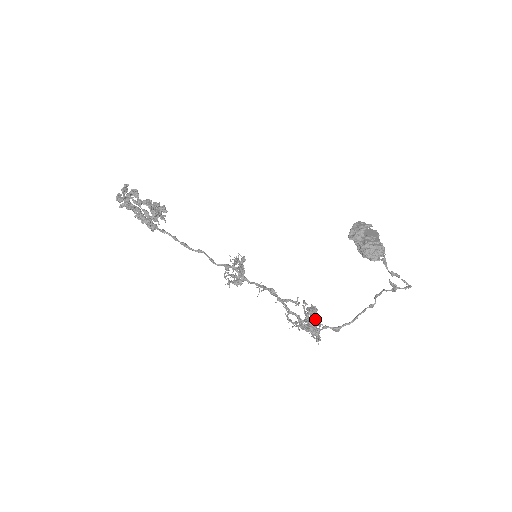
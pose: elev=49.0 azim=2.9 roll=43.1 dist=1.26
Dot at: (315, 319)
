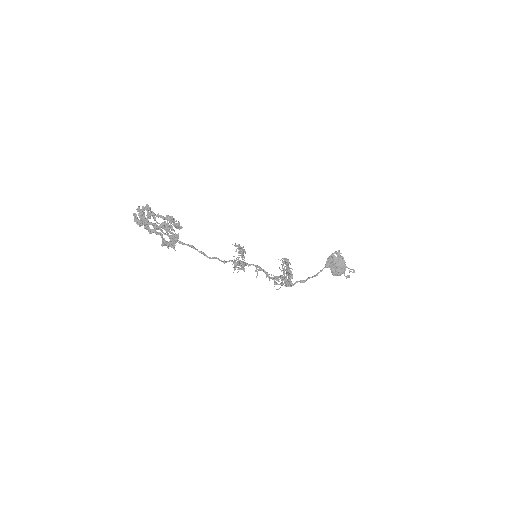
Dot at: (291, 278)
